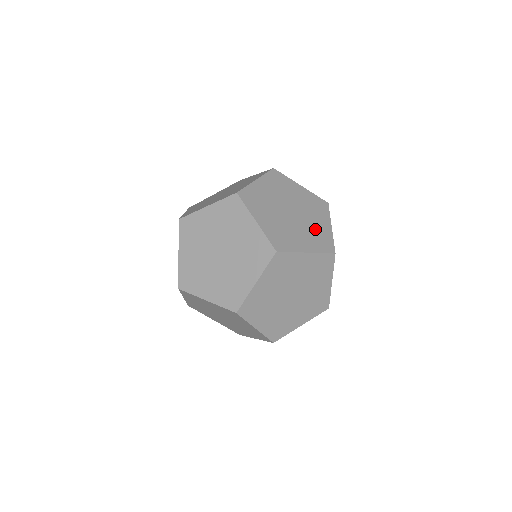
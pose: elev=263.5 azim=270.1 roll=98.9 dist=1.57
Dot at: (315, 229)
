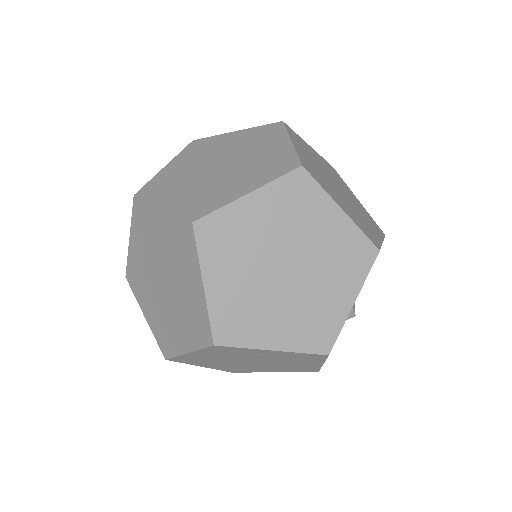
Dot at: (361, 219)
